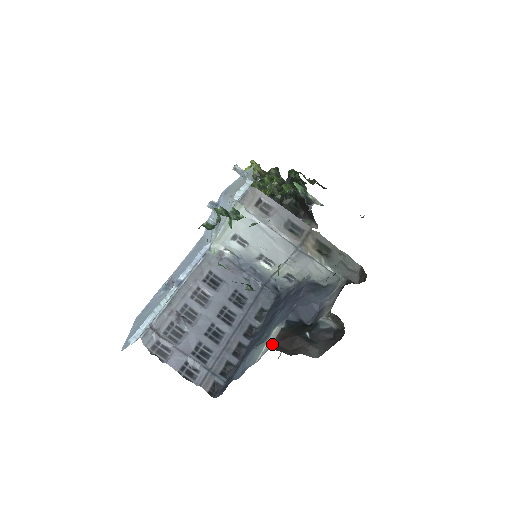
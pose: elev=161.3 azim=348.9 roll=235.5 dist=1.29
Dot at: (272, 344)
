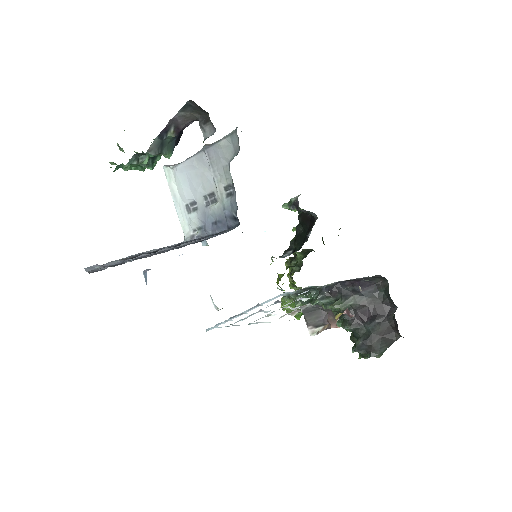
Dot at: occluded
